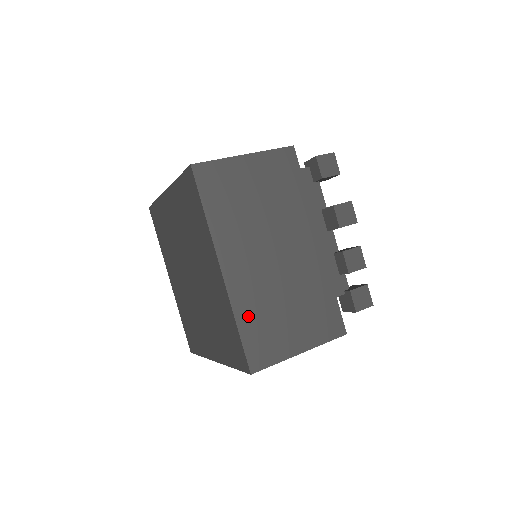
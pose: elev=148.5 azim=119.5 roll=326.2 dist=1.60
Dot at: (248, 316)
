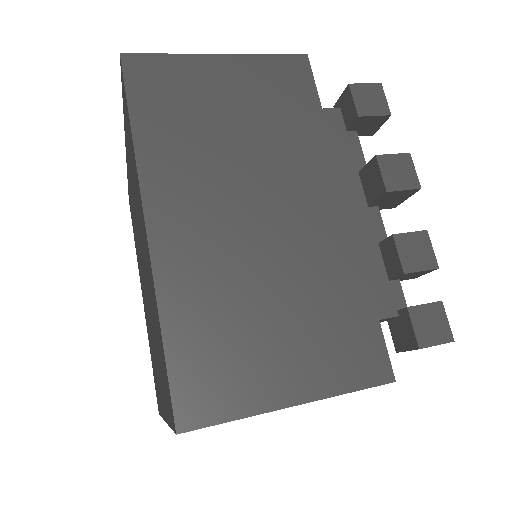
Dot at: (187, 314)
